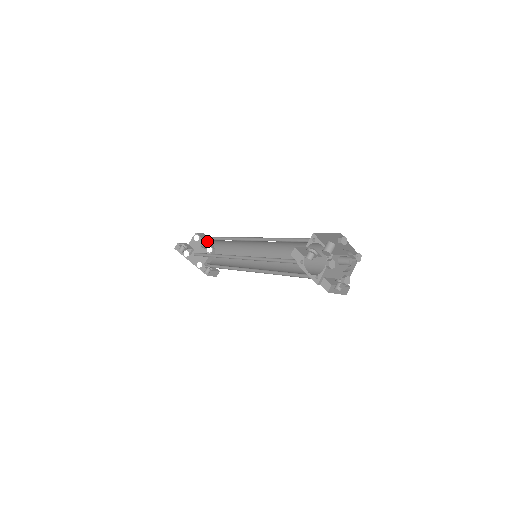
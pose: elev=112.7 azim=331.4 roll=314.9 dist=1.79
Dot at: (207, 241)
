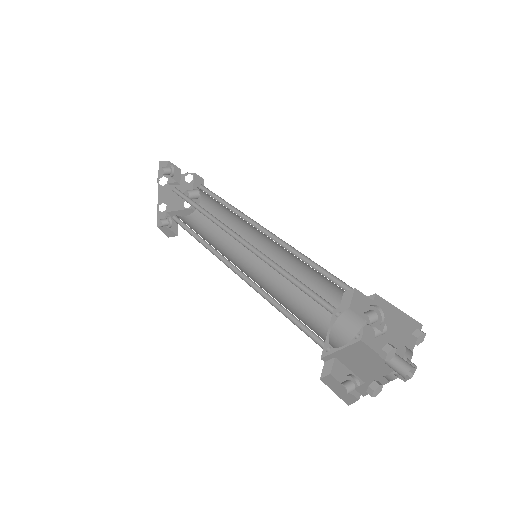
Dot at: (197, 192)
